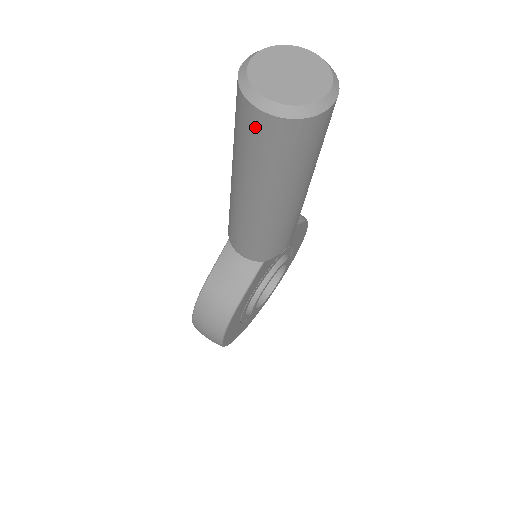
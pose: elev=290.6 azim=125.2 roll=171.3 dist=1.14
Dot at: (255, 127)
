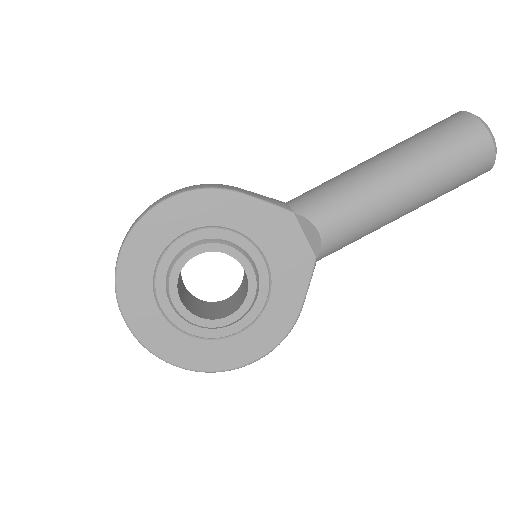
Dot at: (445, 119)
